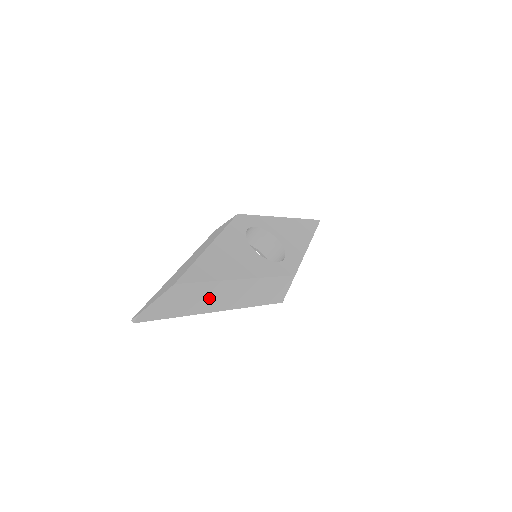
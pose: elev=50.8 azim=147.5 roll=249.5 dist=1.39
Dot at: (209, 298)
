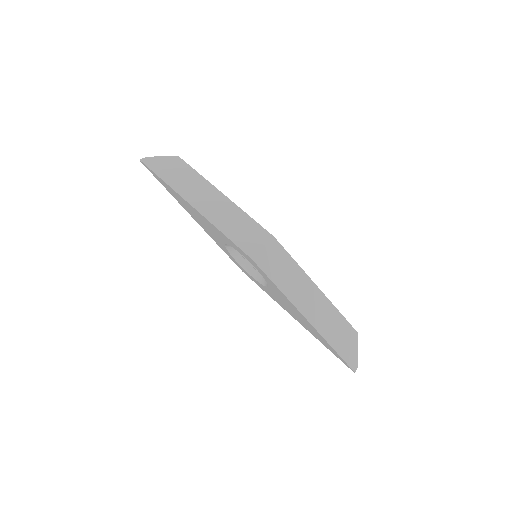
Dot at: (192, 187)
